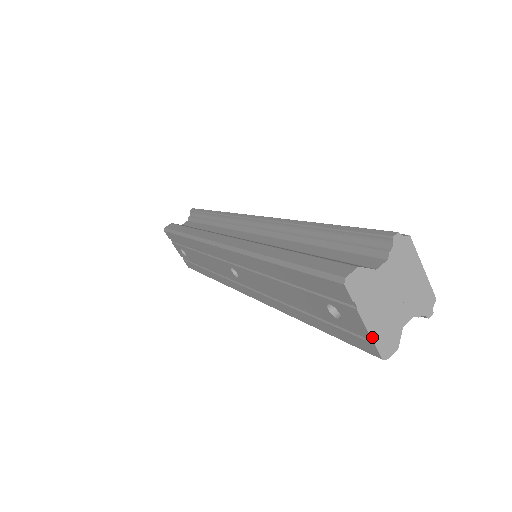
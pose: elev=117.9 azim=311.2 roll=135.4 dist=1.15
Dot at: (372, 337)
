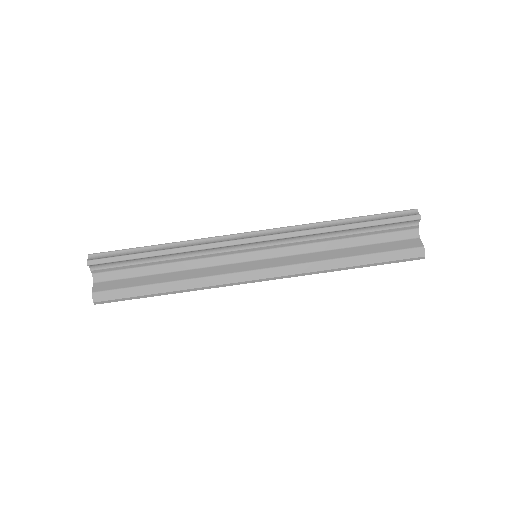
Dot at: occluded
